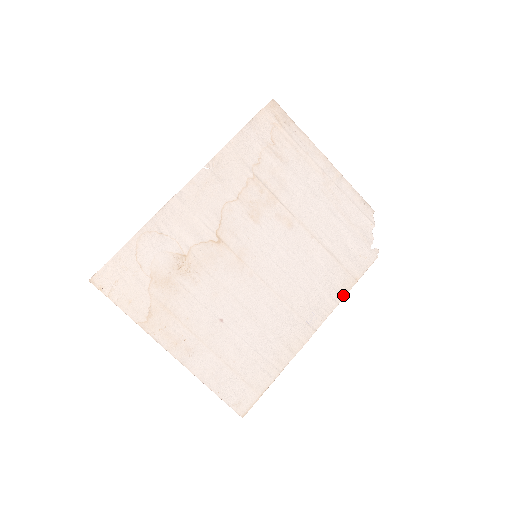
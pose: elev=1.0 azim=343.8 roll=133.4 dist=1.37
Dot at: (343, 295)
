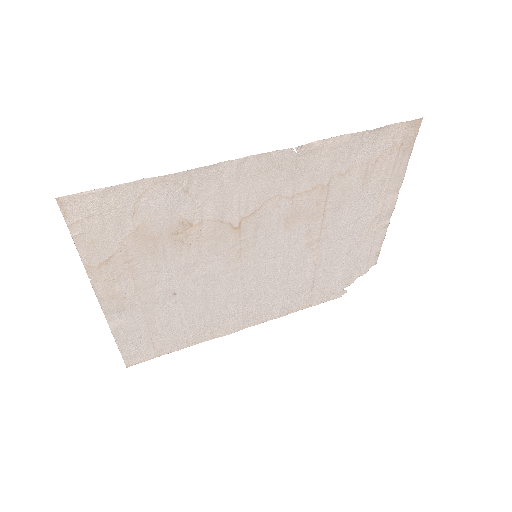
Dot at: (289, 312)
